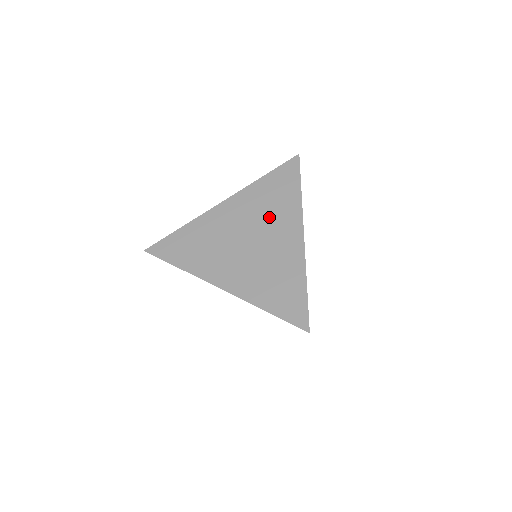
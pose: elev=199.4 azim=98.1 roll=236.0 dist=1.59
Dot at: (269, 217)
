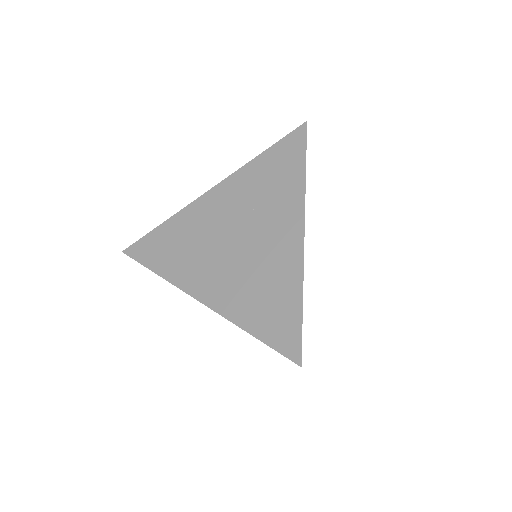
Dot at: (263, 207)
